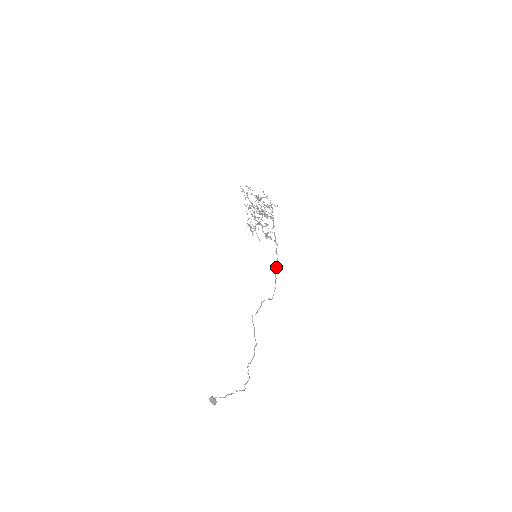
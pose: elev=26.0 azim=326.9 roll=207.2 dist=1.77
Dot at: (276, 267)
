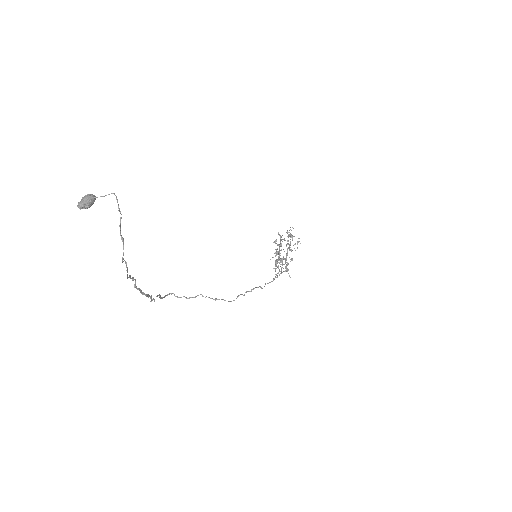
Dot at: (256, 287)
